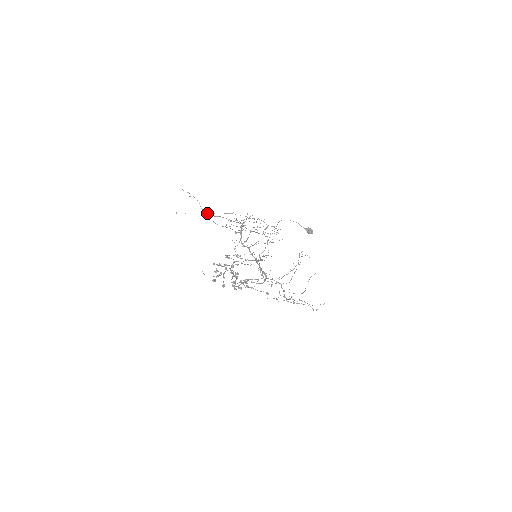
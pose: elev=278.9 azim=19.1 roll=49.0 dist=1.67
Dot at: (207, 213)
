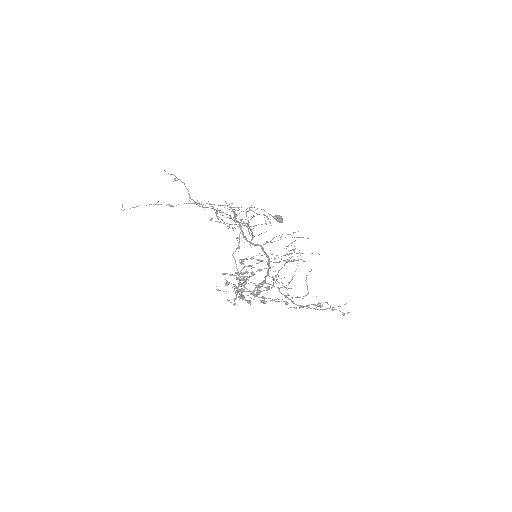
Dot at: (195, 203)
